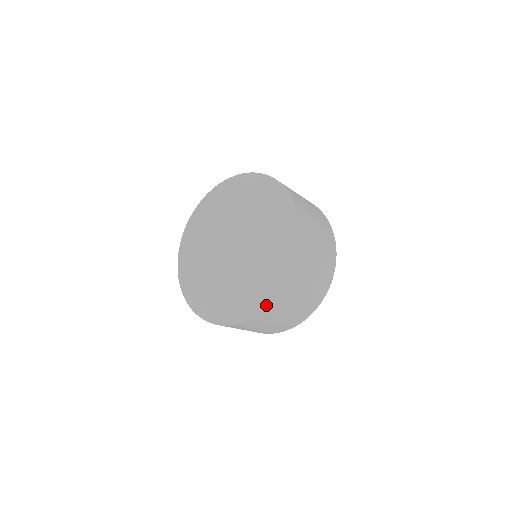
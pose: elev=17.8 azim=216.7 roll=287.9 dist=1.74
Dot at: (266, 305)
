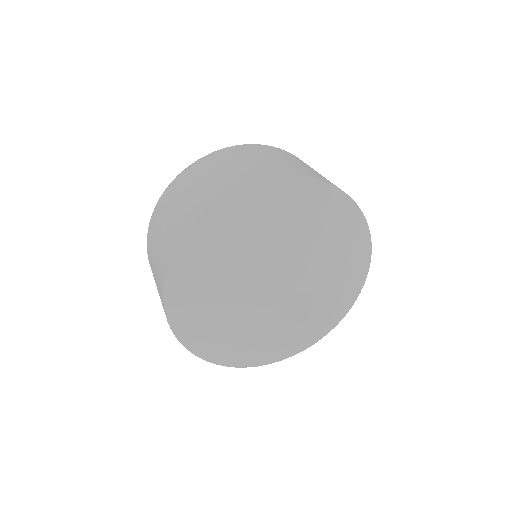
Dot at: (358, 295)
